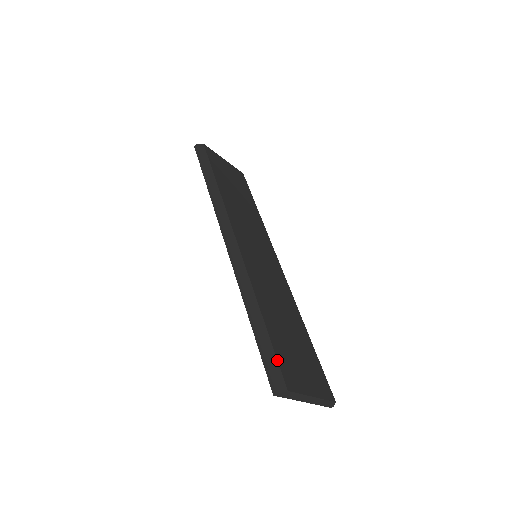
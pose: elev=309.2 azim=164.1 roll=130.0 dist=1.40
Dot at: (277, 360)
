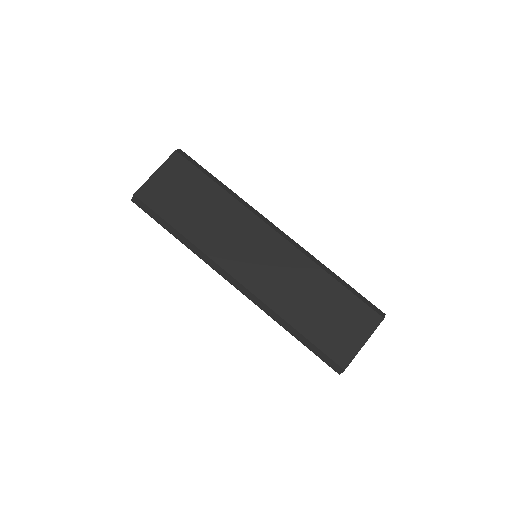
Dot at: (326, 355)
